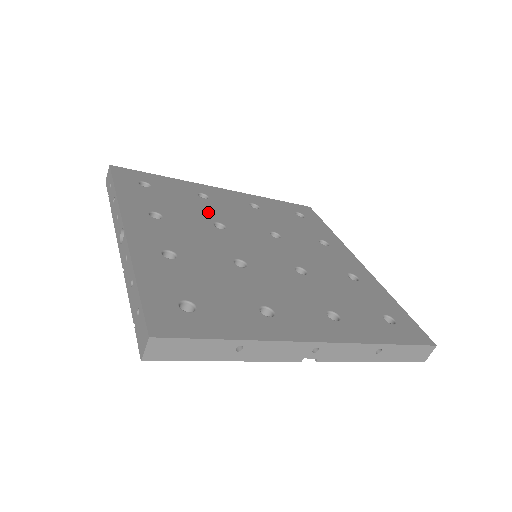
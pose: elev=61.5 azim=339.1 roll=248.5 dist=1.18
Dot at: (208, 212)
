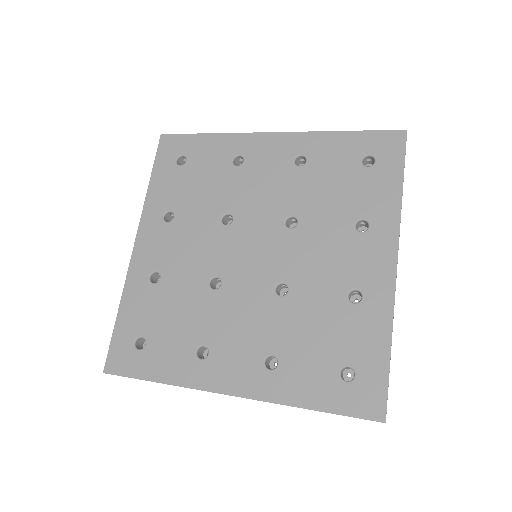
Dot at: (189, 286)
